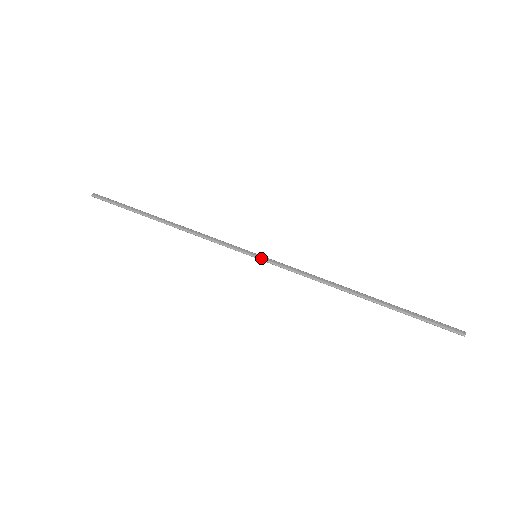
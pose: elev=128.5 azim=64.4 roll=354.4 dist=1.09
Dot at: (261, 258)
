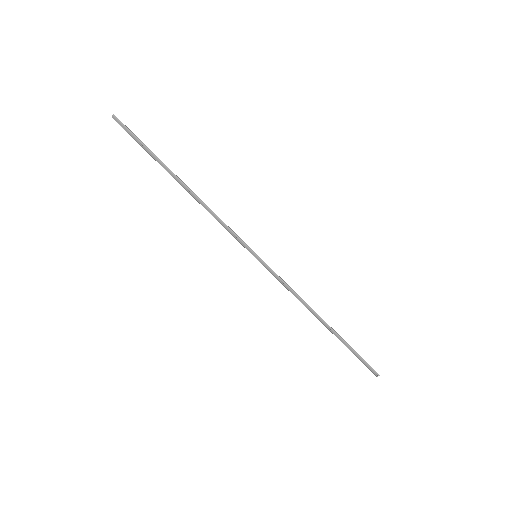
Dot at: (259, 261)
